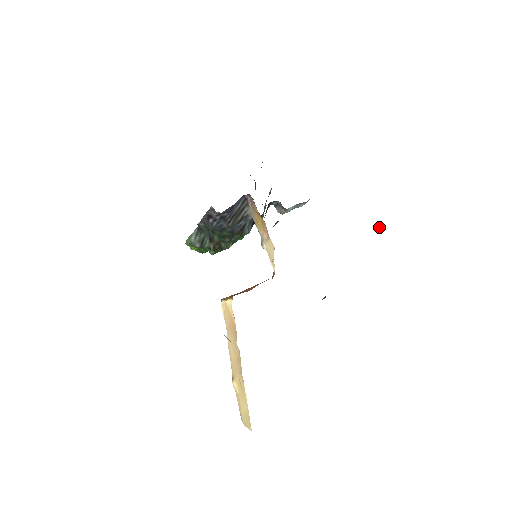
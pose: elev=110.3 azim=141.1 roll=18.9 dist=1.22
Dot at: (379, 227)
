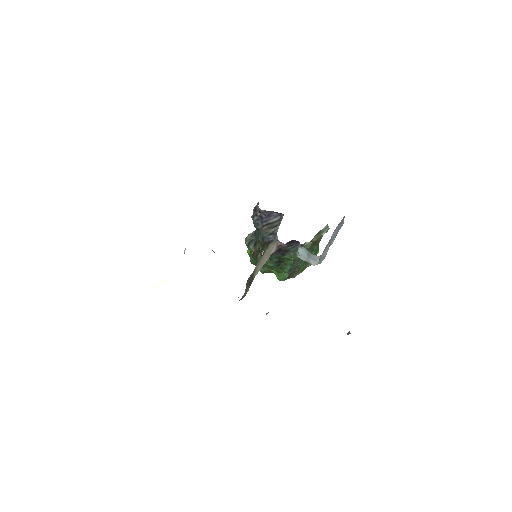
Dot at: (349, 331)
